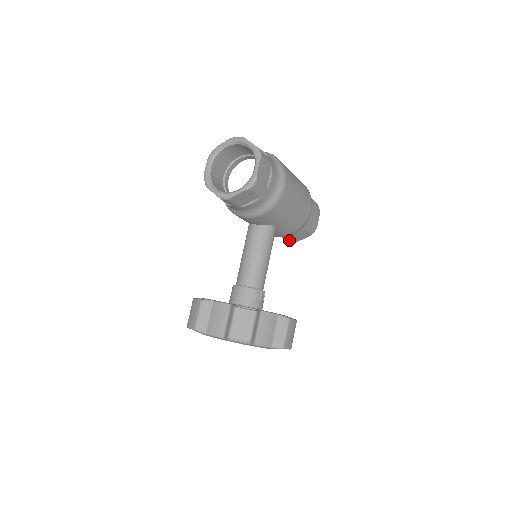
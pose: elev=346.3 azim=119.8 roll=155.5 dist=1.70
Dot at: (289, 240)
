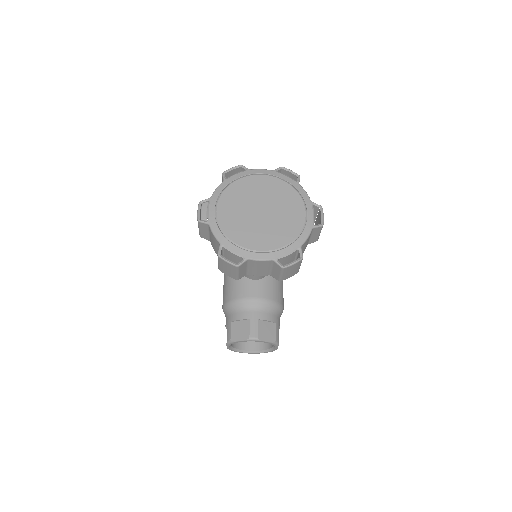
Dot at: (254, 330)
